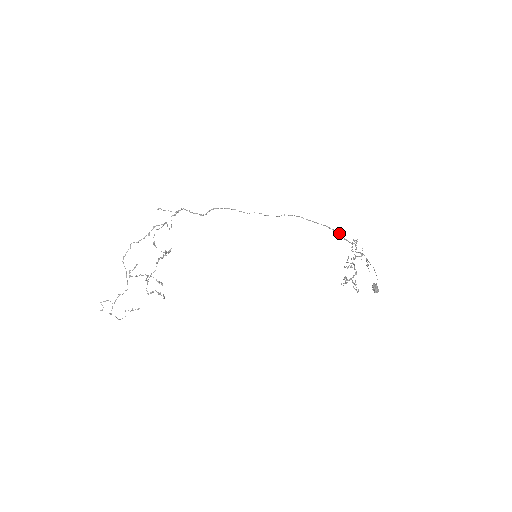
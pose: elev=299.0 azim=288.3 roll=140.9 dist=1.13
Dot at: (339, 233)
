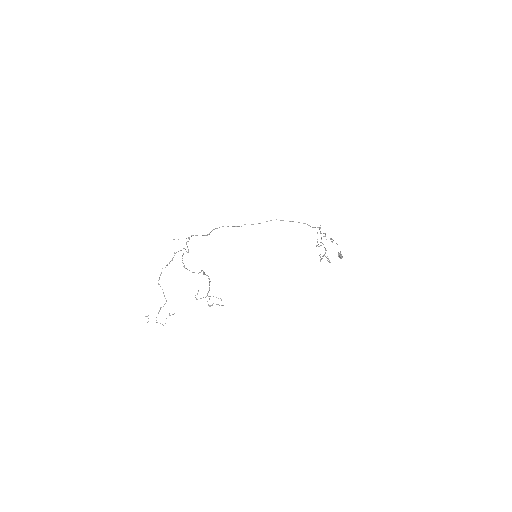
Dot at: (307, 224)
